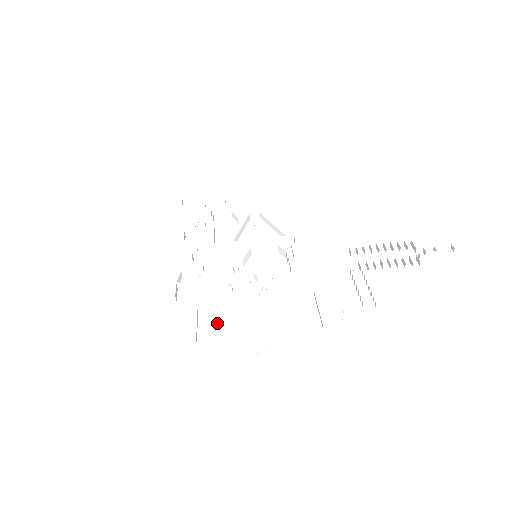
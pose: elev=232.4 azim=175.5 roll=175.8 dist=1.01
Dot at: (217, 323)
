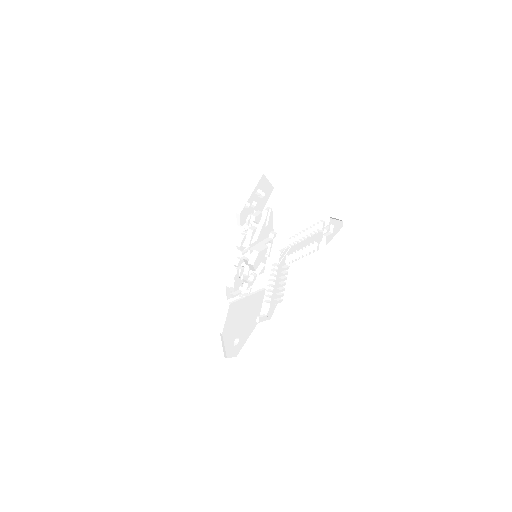
Dot at: (230, 318)
